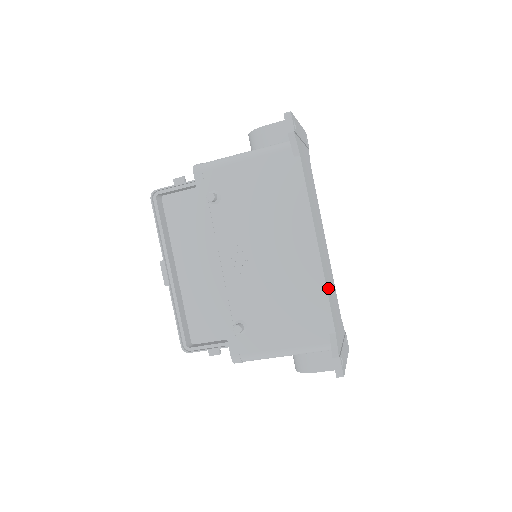
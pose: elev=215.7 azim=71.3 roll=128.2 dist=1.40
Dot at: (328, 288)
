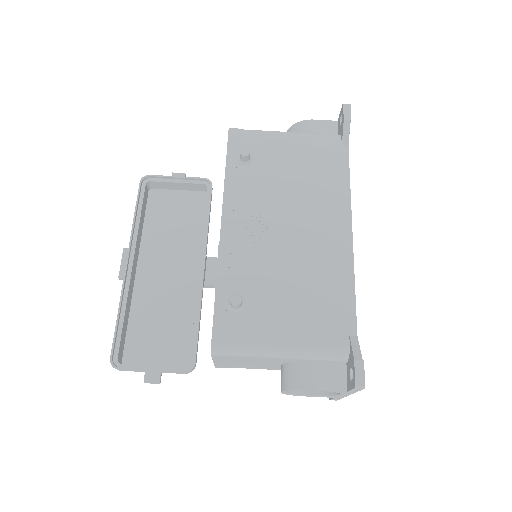
Dot at: occluded
